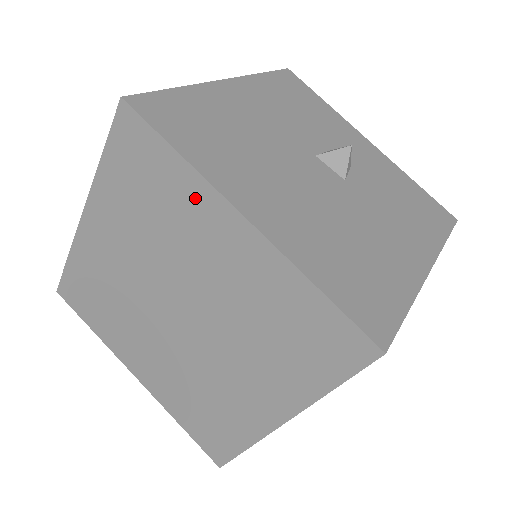
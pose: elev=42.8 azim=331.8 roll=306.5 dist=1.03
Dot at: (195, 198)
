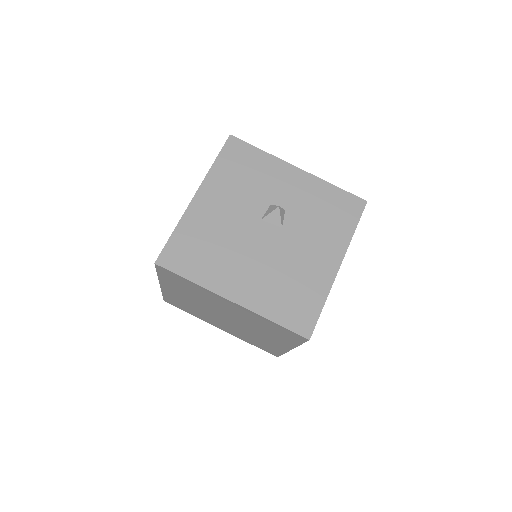
Dot at: (207, 293)
